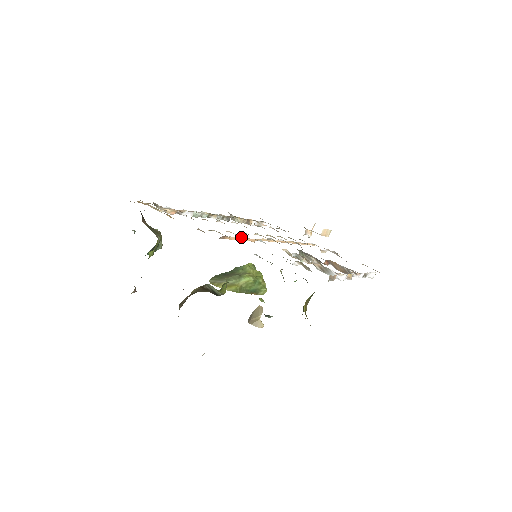
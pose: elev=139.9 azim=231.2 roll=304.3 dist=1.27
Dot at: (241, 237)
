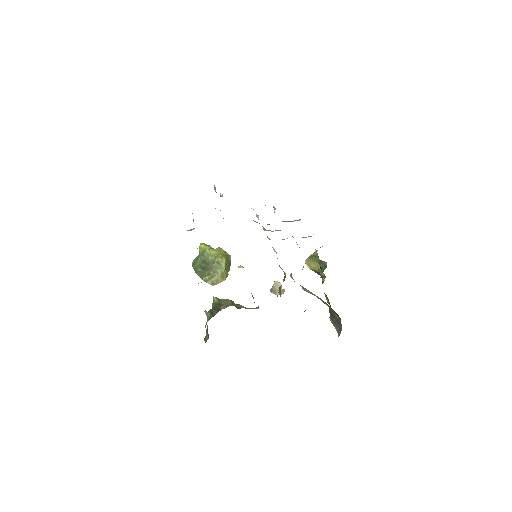
Dot at: occluded
